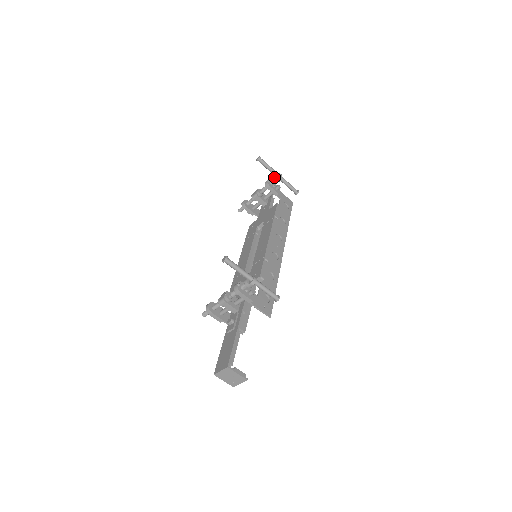
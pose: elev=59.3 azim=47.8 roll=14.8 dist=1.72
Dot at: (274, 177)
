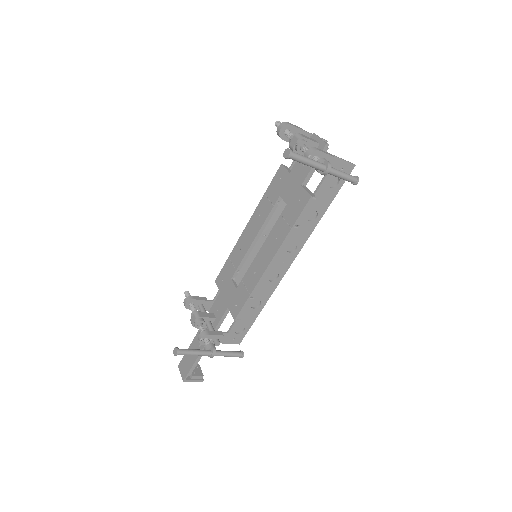
Dot at: occluded
